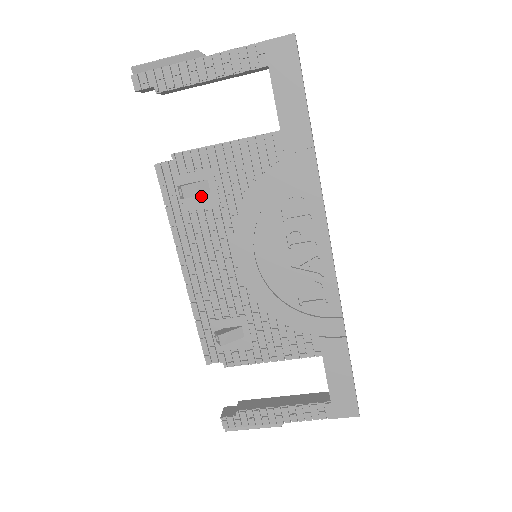
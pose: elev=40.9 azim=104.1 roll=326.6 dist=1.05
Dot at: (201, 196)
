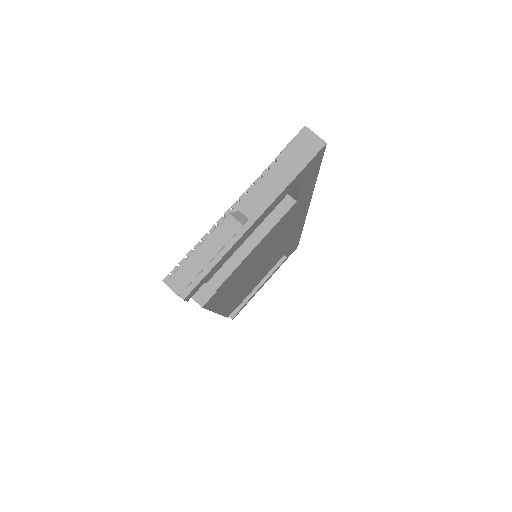
Dot at: occluded
